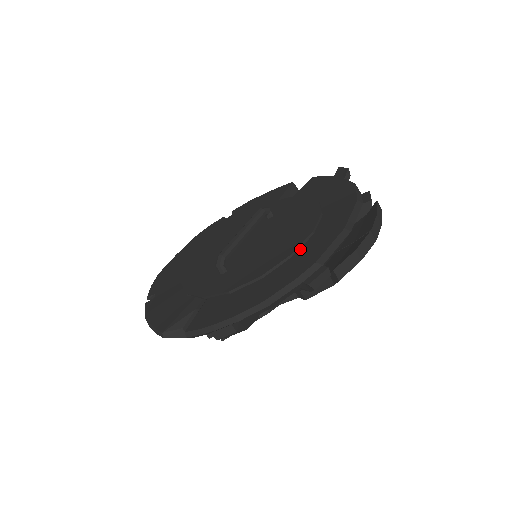
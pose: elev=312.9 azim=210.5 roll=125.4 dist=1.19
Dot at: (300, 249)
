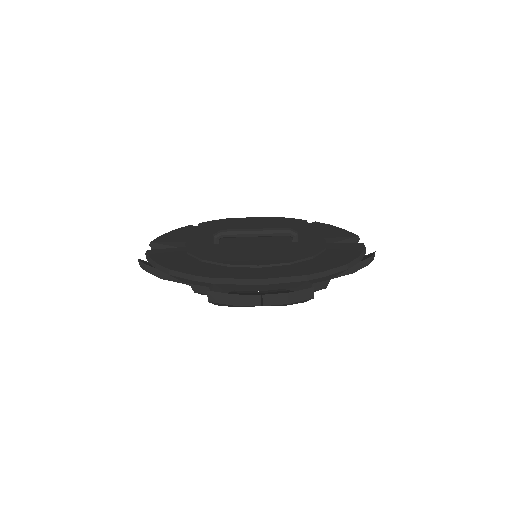
Dot at: (237, 267)
